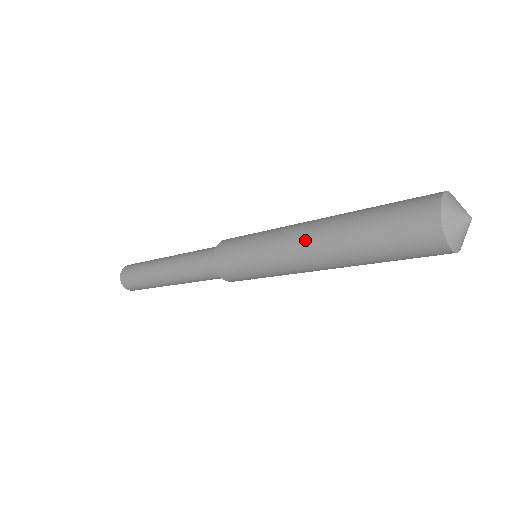
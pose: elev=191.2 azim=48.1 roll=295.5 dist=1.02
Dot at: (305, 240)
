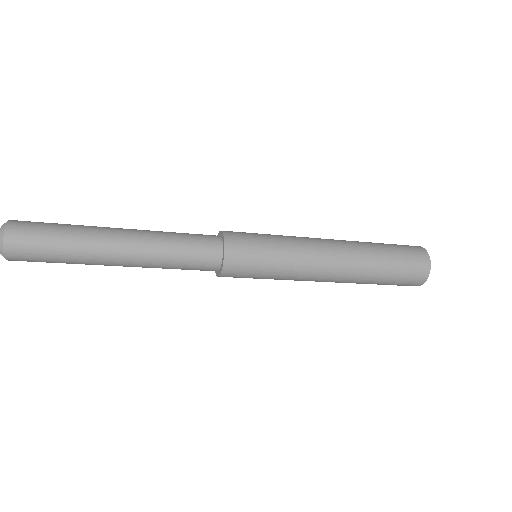
Dot at: (335, 248)
